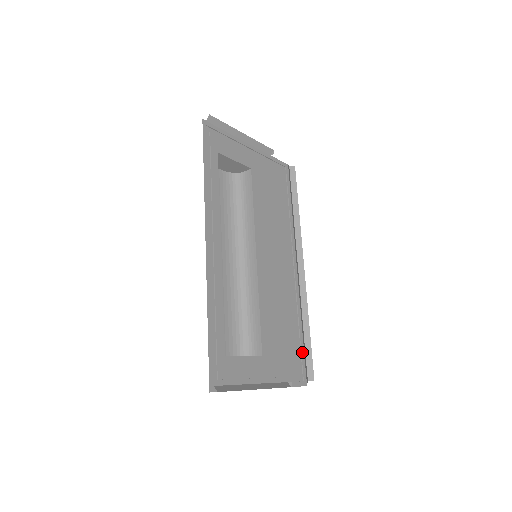
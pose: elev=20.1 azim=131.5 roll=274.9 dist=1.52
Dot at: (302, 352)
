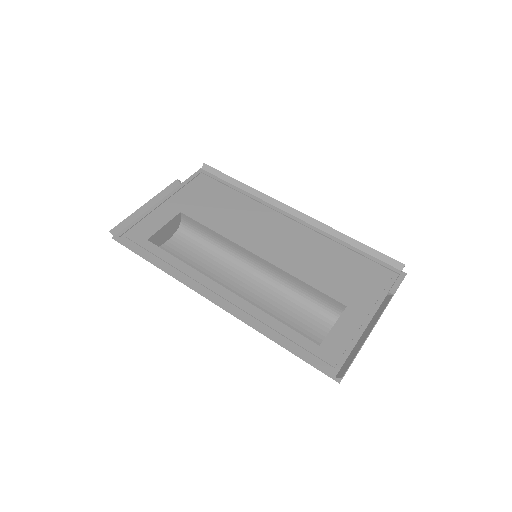
Dot at: (373, 259)
